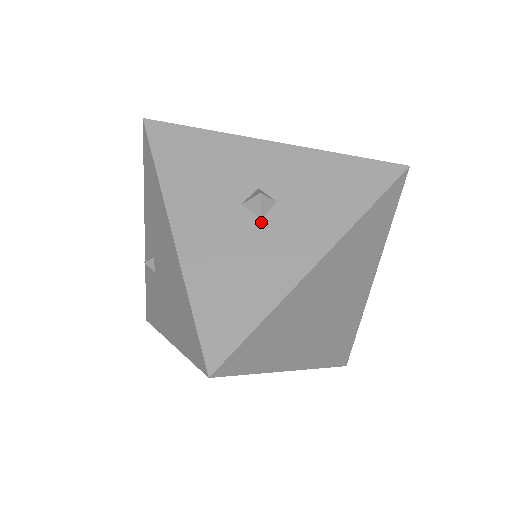
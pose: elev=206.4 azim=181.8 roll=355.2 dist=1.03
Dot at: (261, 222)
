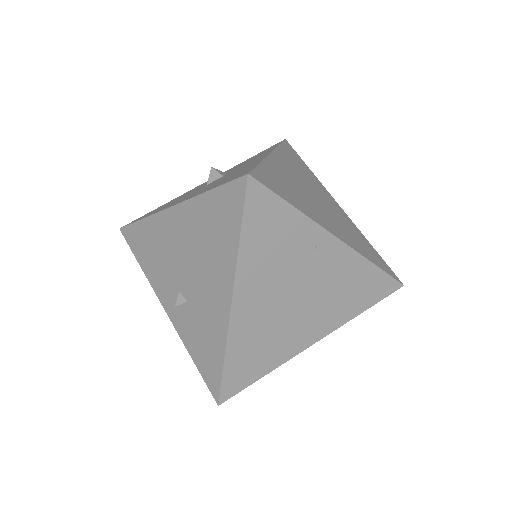
Dot at: (224, 176)
